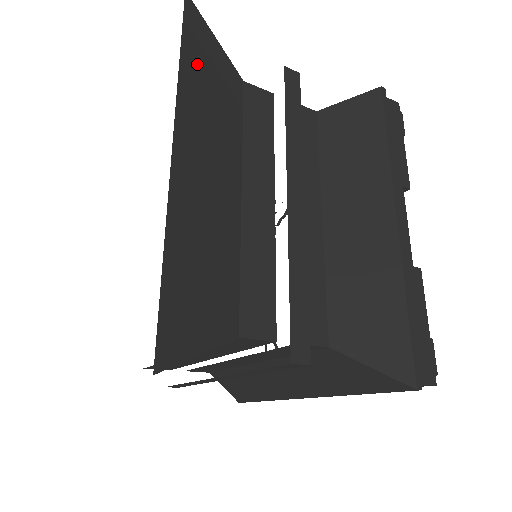
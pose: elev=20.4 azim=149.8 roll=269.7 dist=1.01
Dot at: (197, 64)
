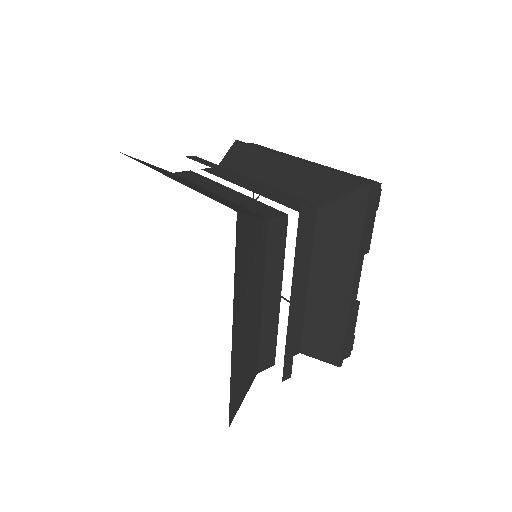
Dot at: (243, 259)
